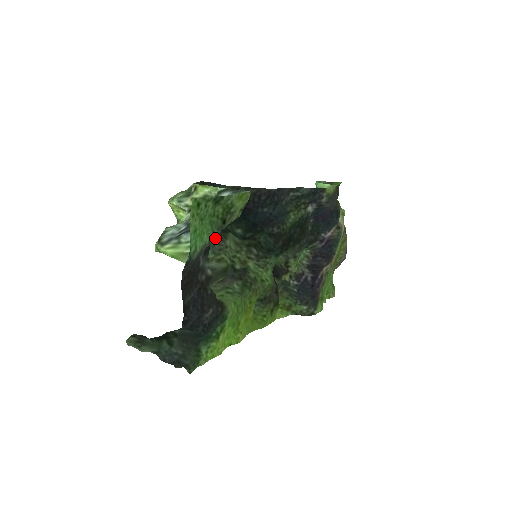
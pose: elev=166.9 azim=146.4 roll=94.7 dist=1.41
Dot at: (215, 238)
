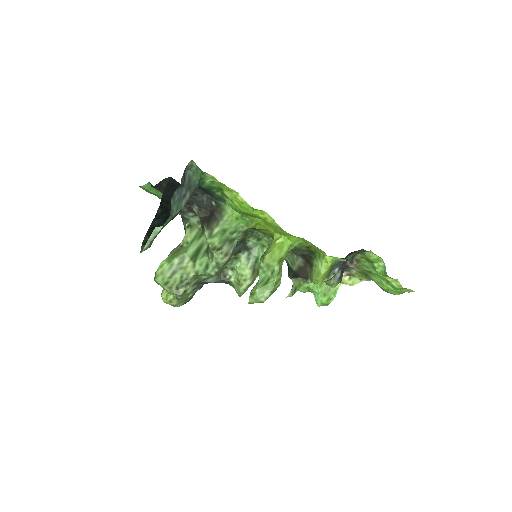
Dot at: occluded
